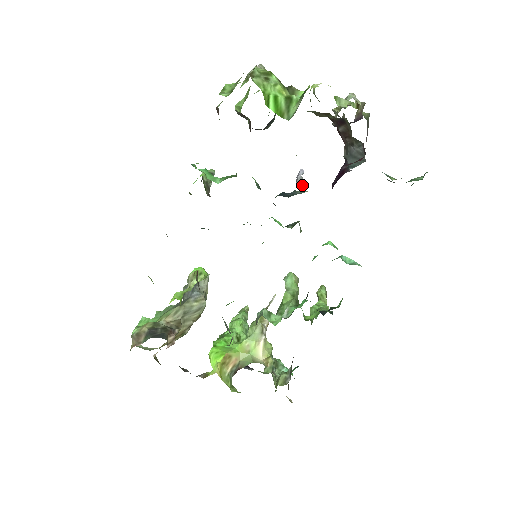
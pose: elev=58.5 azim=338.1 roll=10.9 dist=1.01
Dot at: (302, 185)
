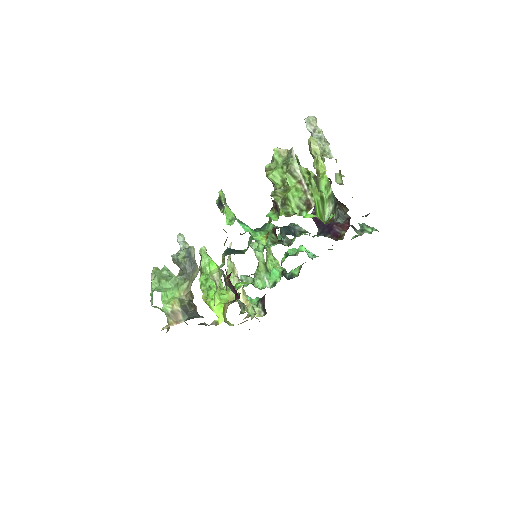
Dot at: occluded
